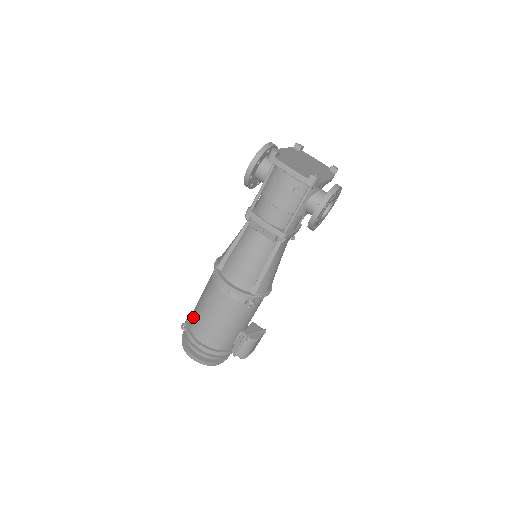
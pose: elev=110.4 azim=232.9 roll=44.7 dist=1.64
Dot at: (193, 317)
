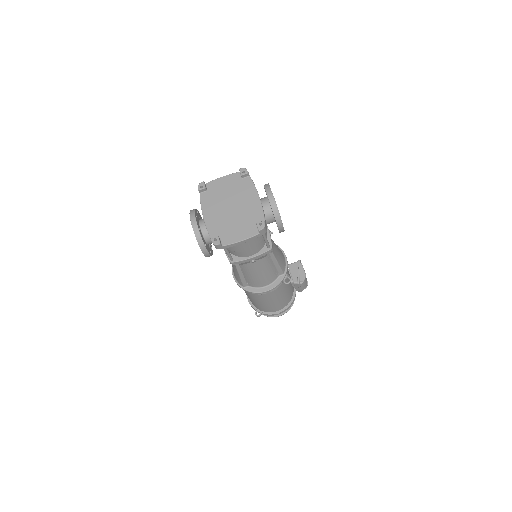
Dot at: occluded
